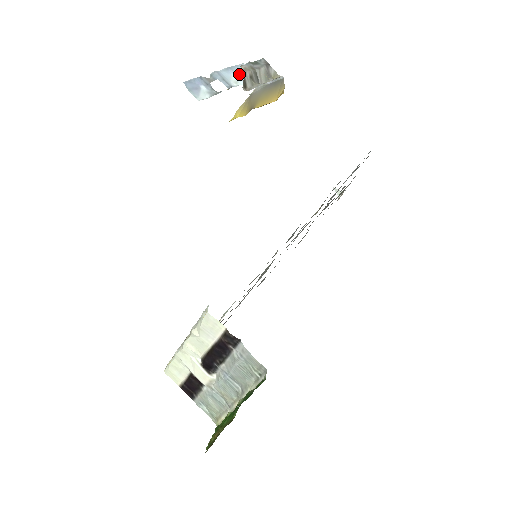
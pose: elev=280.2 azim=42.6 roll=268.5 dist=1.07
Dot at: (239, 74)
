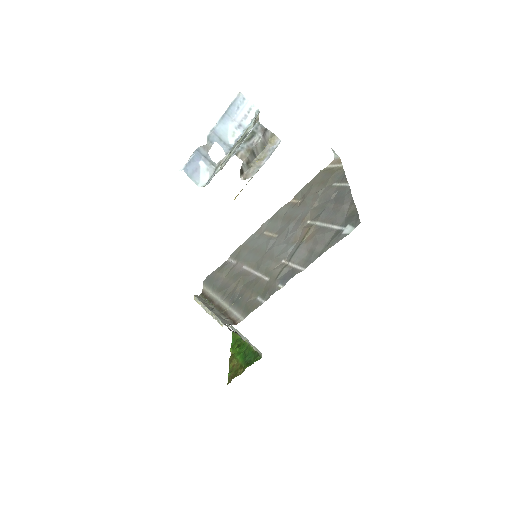
Dot at: (236, 118)
